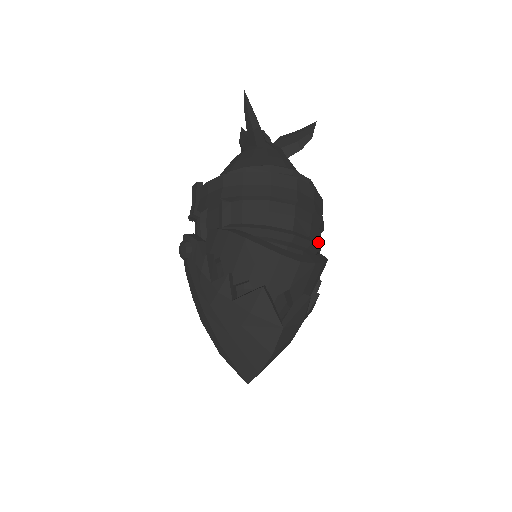
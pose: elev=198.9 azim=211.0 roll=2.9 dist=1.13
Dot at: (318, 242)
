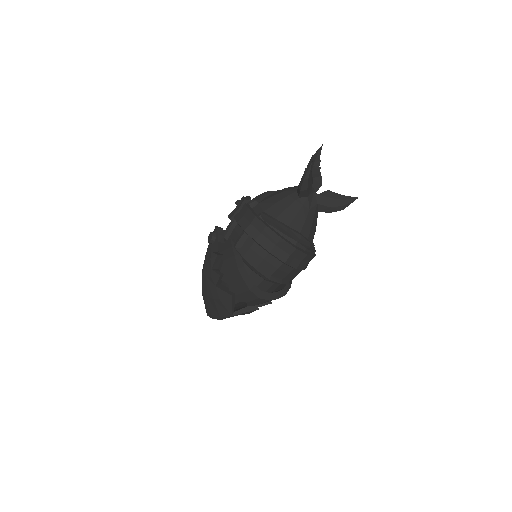
Dot at: occluded
